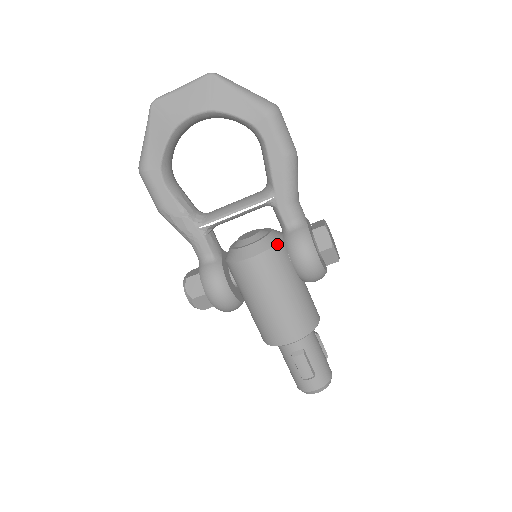
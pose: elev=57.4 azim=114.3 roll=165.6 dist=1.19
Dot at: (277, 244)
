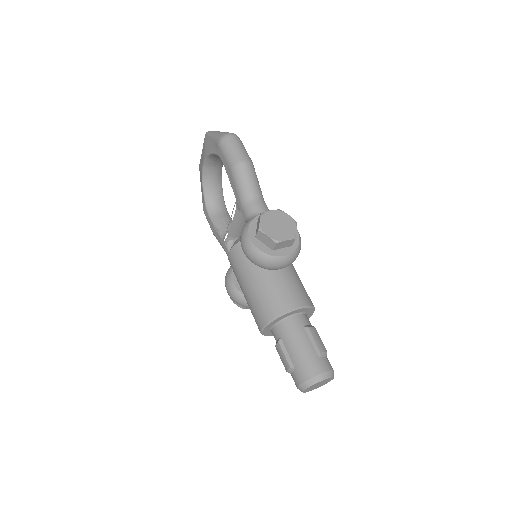
Dot at: occluded
